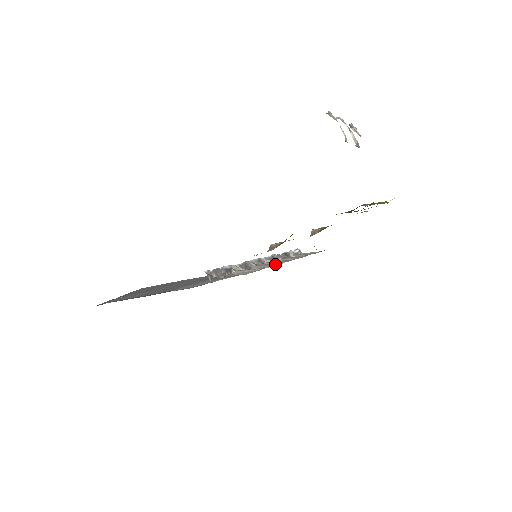
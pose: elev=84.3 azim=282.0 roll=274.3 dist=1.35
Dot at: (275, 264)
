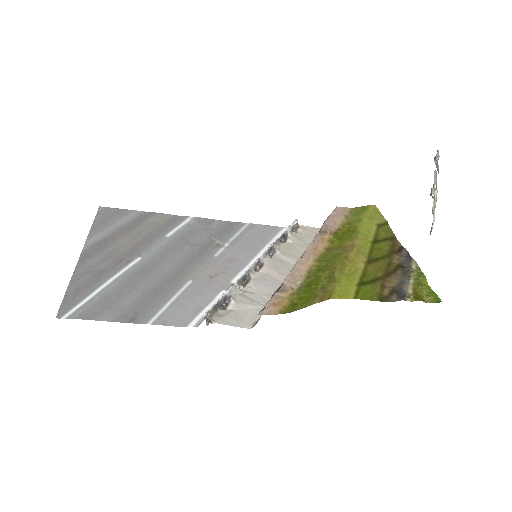
Dot at: (276, 284)
